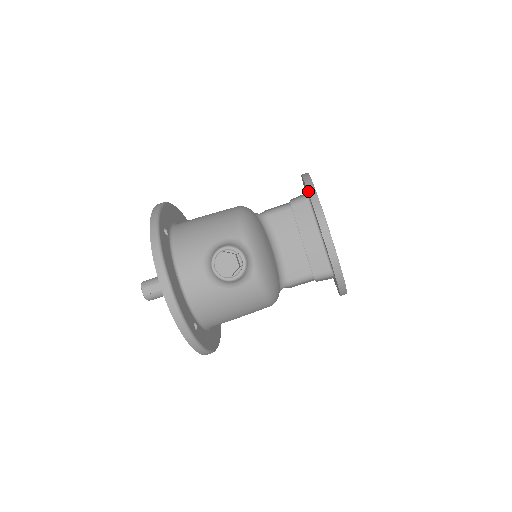
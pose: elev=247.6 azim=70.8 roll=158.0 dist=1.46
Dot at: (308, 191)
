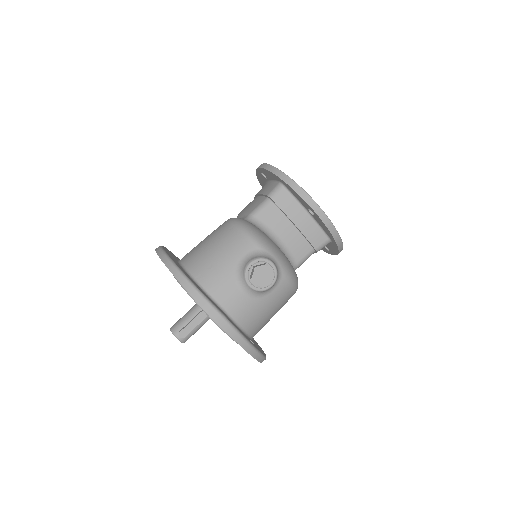
Dot at: (283, 180)
